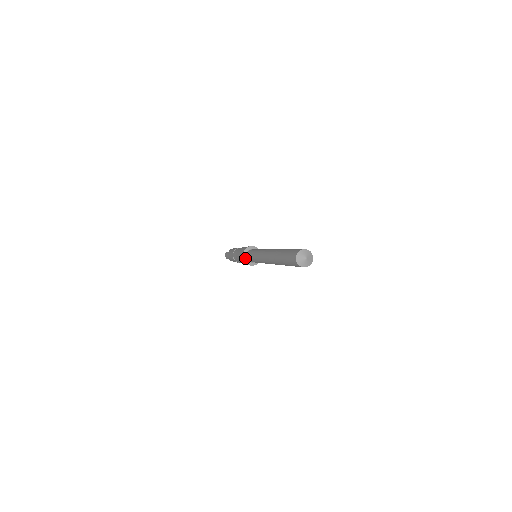
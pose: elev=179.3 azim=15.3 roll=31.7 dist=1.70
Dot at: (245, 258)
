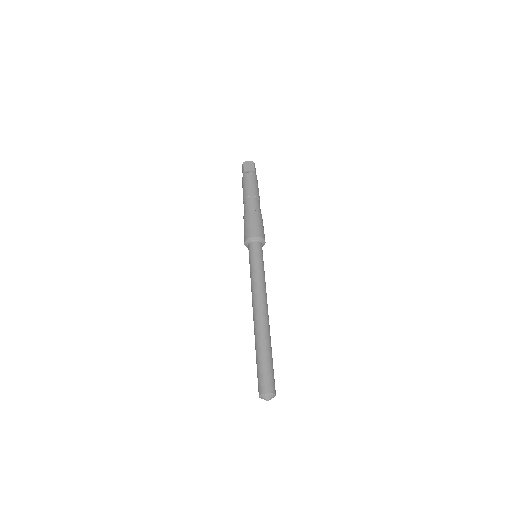
Dot at: (247, 245)
